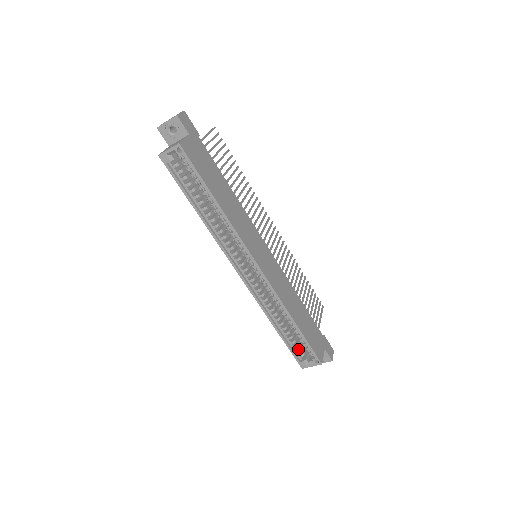
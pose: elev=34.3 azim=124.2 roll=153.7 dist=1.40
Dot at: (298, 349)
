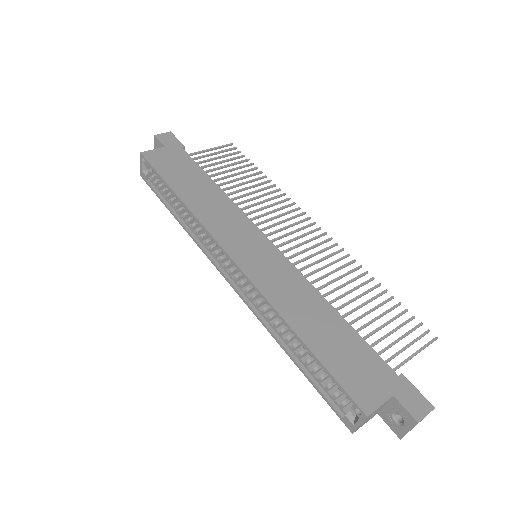
Dot at: (334, 393)
